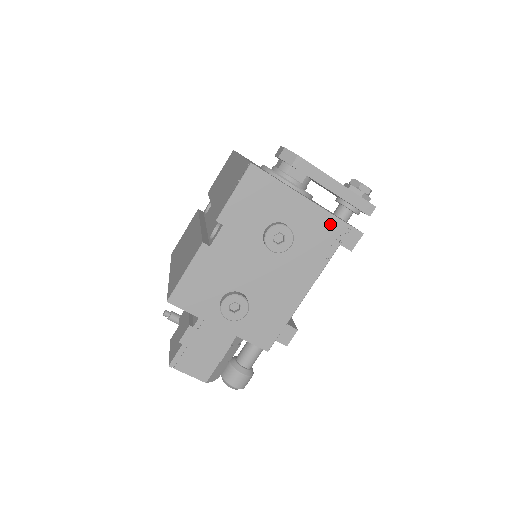
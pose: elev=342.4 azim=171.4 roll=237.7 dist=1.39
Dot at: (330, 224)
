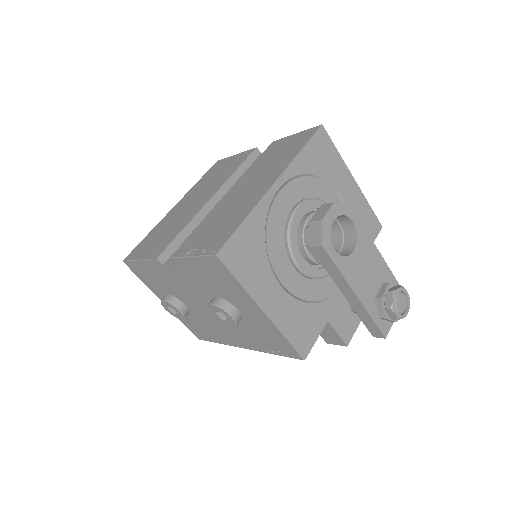
Dot at: (283, 343)
